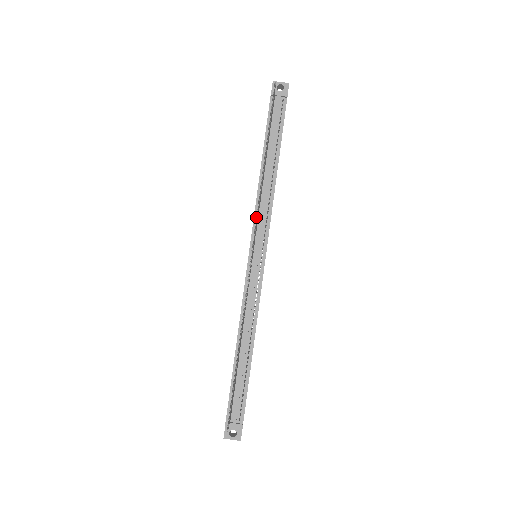
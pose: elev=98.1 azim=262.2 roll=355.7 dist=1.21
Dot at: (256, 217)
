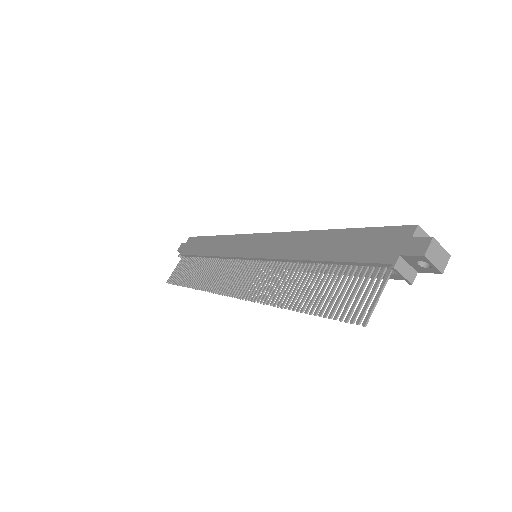
Dot at: (253, 291)
